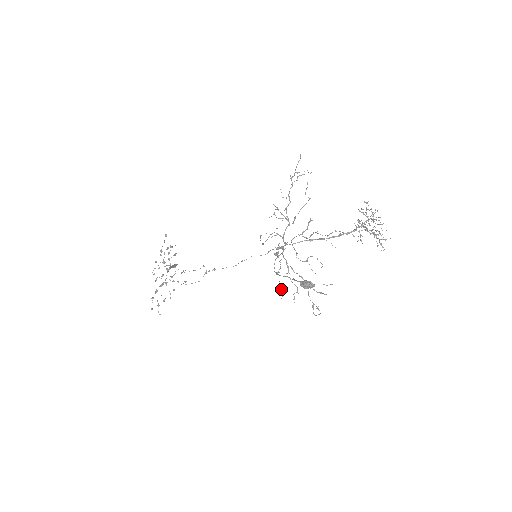
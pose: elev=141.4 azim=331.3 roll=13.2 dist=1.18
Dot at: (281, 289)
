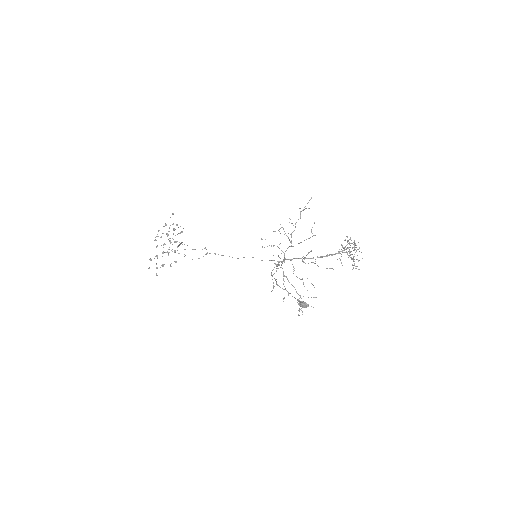
Dot at: (273, 287)
